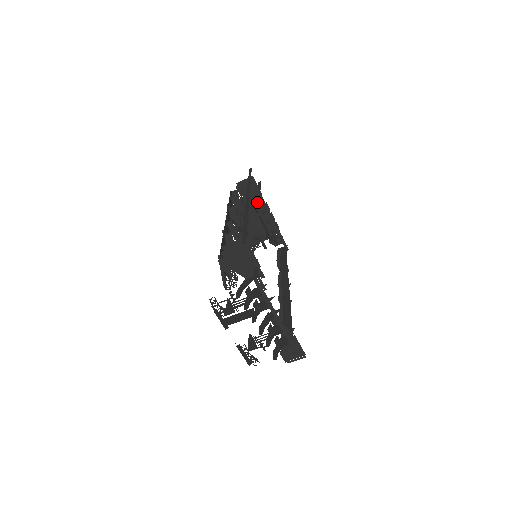
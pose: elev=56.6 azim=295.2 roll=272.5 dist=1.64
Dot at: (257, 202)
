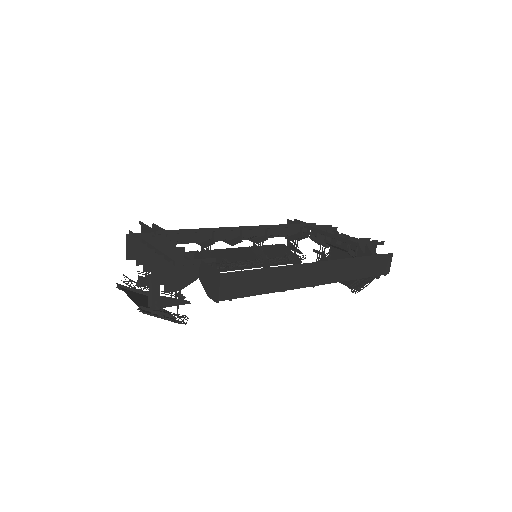
Dot at: (310, 234)
